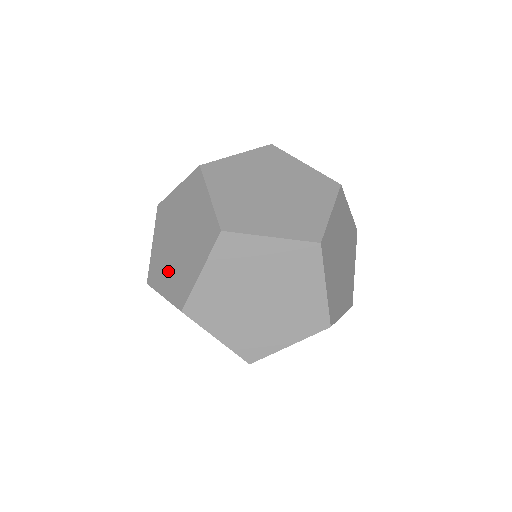
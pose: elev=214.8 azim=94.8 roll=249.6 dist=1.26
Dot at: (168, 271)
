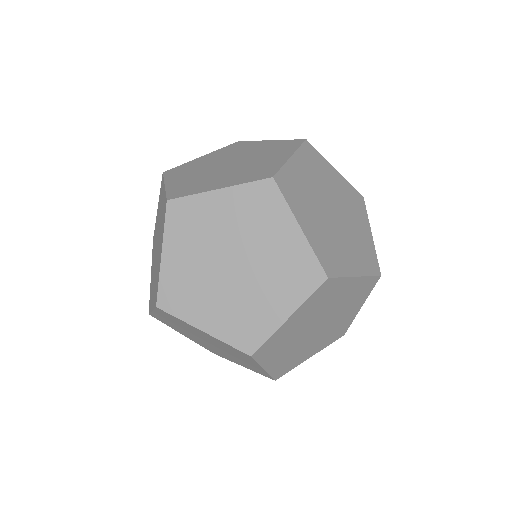
Dot at: (153, 283)
